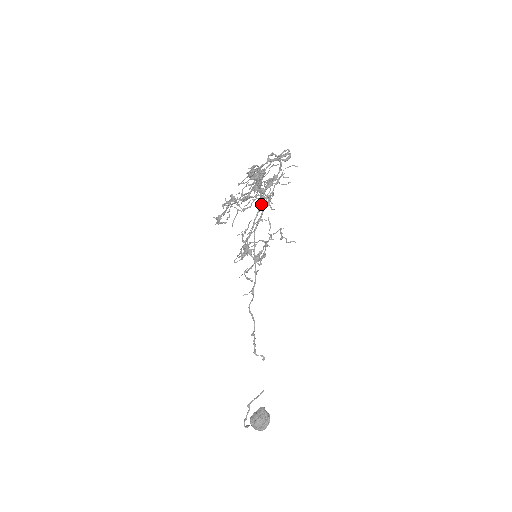
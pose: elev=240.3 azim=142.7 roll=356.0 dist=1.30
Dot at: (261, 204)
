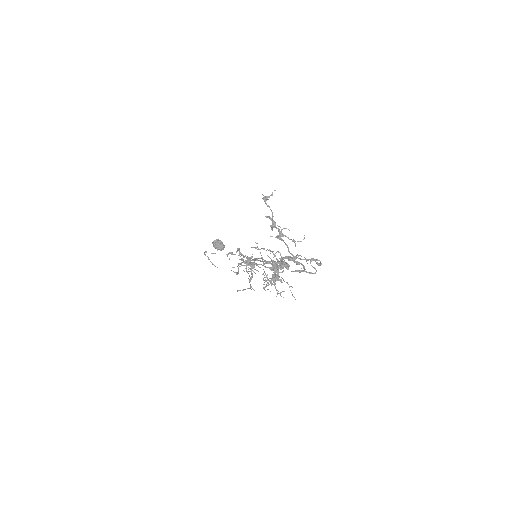
Dot at: occluded
